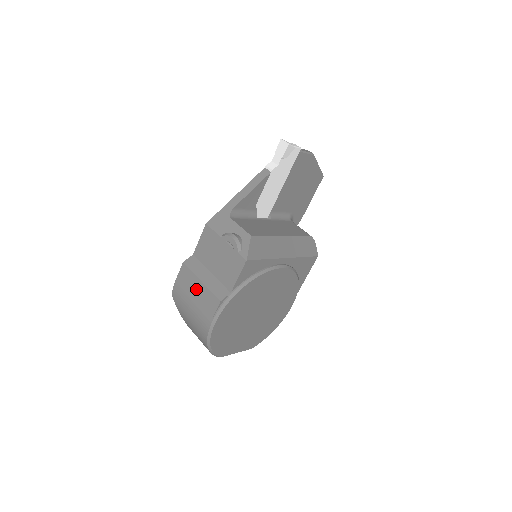
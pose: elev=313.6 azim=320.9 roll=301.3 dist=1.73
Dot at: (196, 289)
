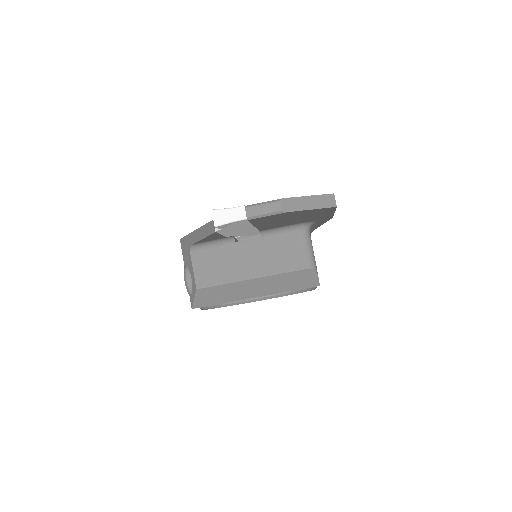
Dot at: occluded
